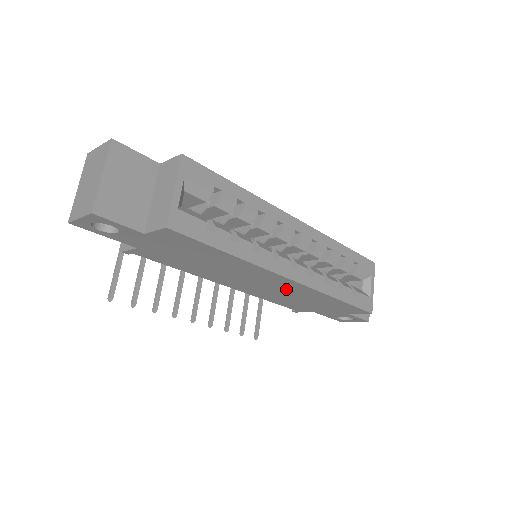
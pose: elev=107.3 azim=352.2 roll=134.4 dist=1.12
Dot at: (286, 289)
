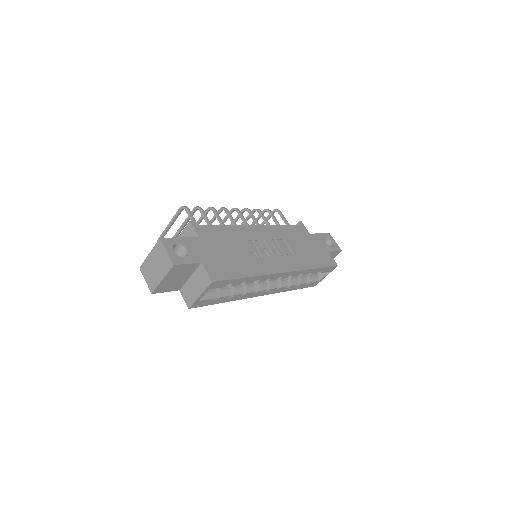
Dot at: occluded
